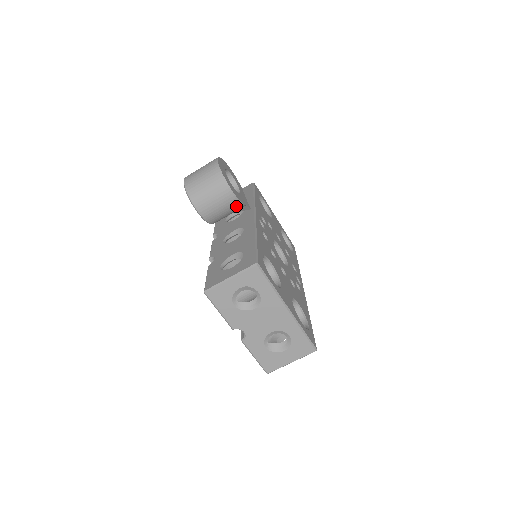
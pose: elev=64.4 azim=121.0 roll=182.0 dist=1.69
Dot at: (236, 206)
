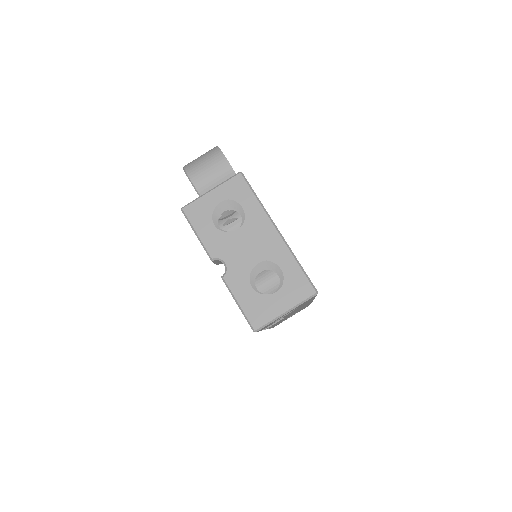
Dot at: occluded
